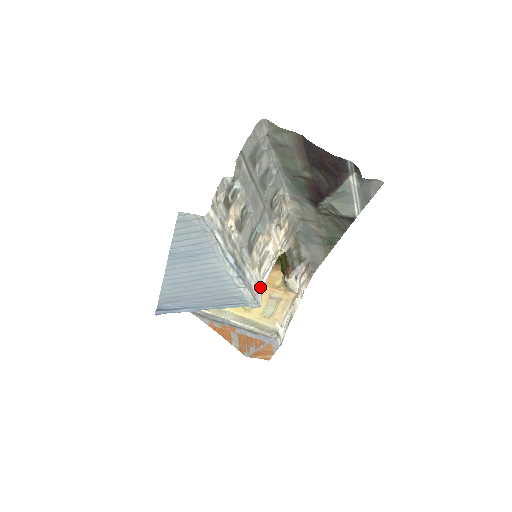
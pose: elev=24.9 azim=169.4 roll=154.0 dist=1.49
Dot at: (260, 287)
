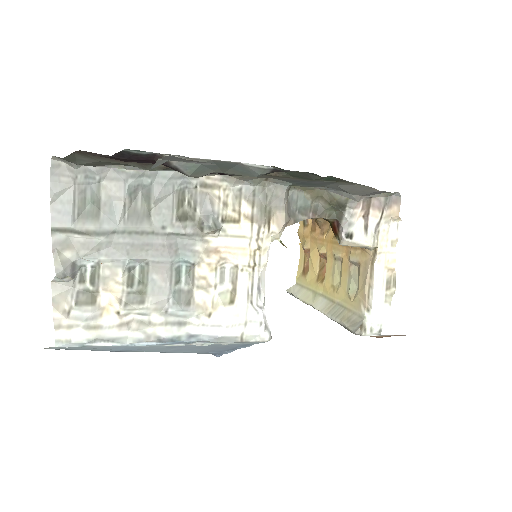
Dot at: (254, 316)
